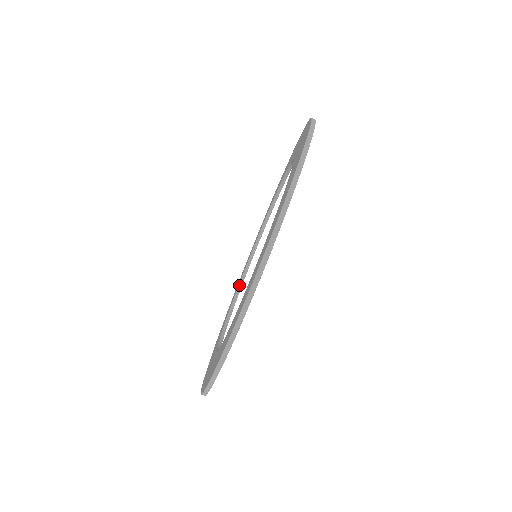
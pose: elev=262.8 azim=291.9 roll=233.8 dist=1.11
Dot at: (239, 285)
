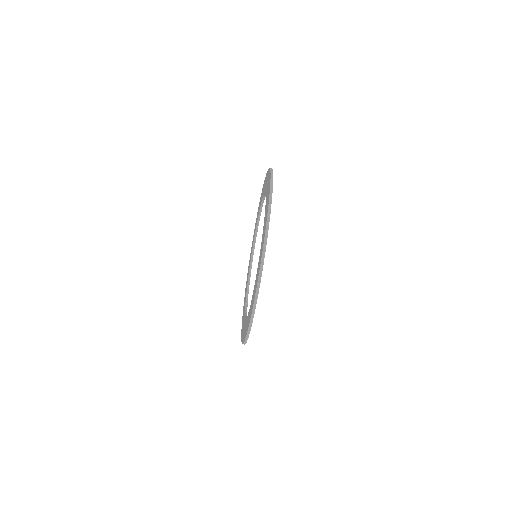
Dot at: (246, 297)
